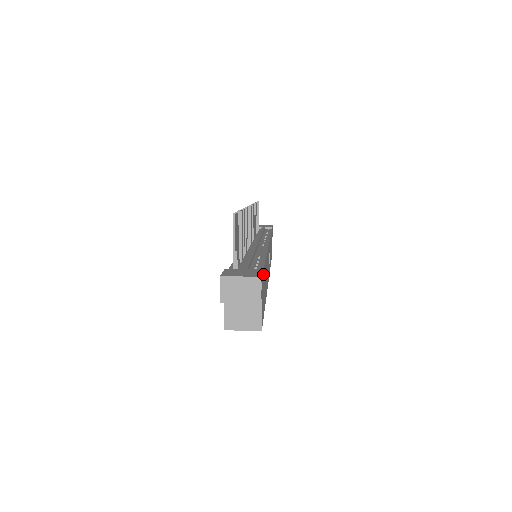
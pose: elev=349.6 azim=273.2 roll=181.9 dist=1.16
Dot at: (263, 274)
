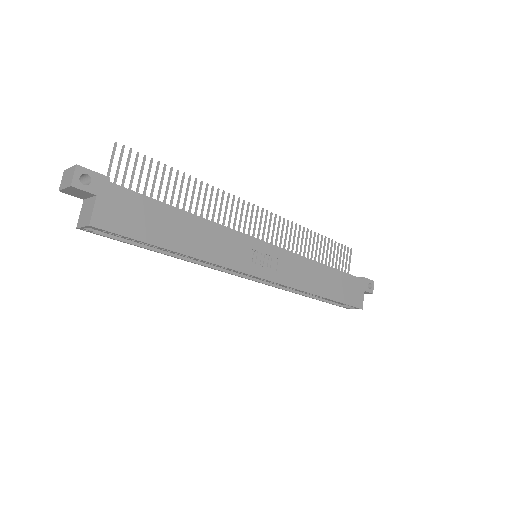
Dot at: (130, 194)
